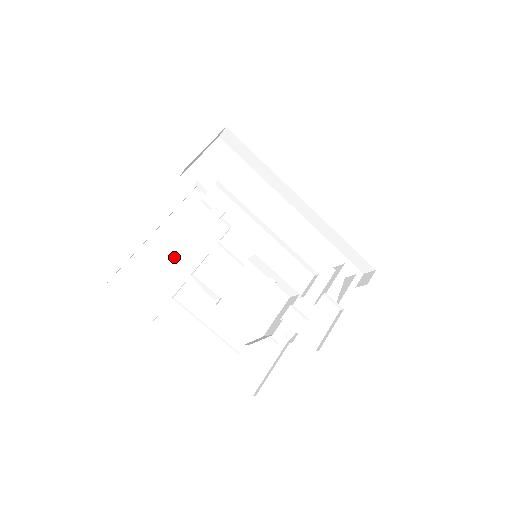
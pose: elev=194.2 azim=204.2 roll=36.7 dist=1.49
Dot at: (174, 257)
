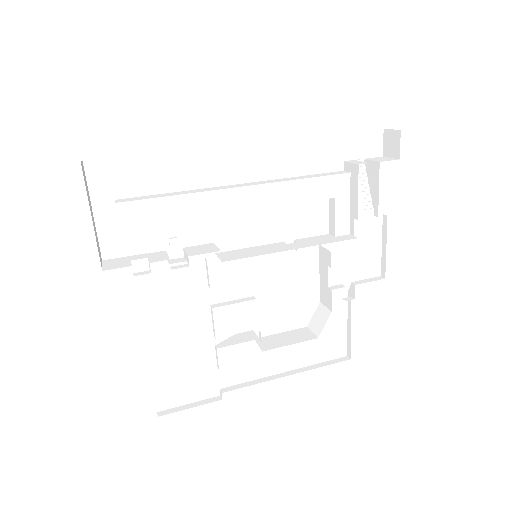
Dot at: (184, 339)
